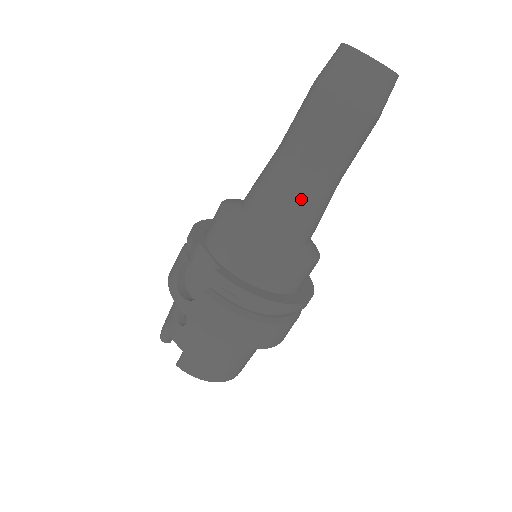
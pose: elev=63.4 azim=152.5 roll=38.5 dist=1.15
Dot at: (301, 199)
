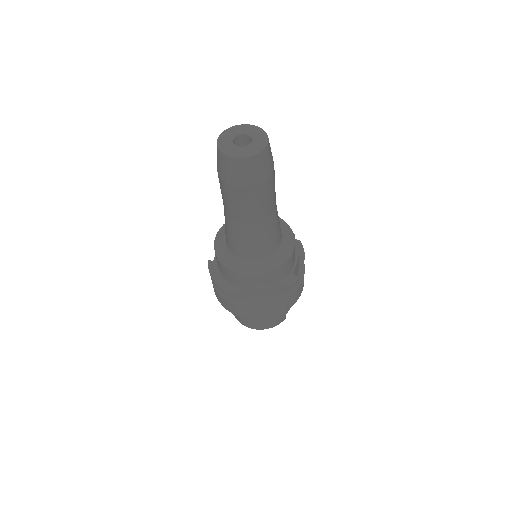
Dot at: (230, 231)
